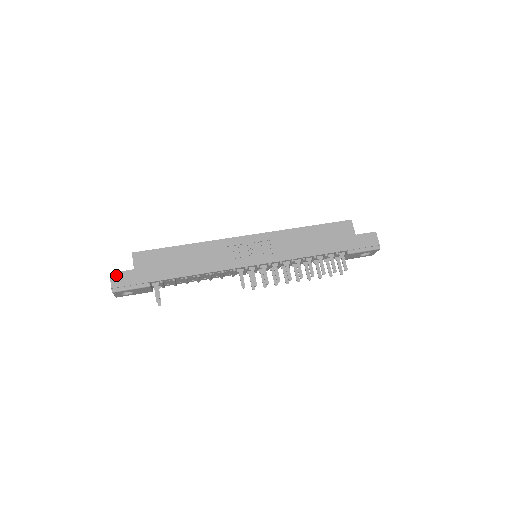
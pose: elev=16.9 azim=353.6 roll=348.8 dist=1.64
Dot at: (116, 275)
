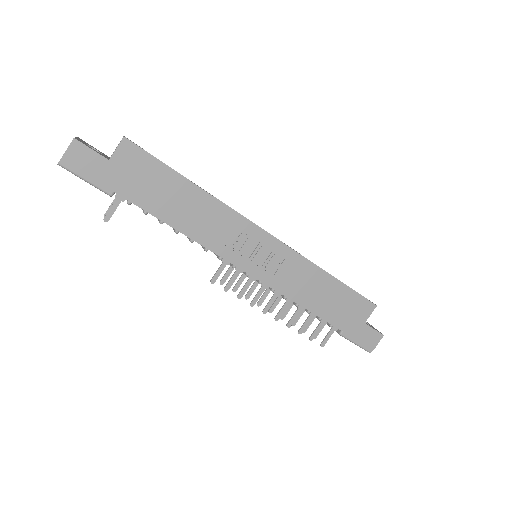
Dot at: (80, 147)
